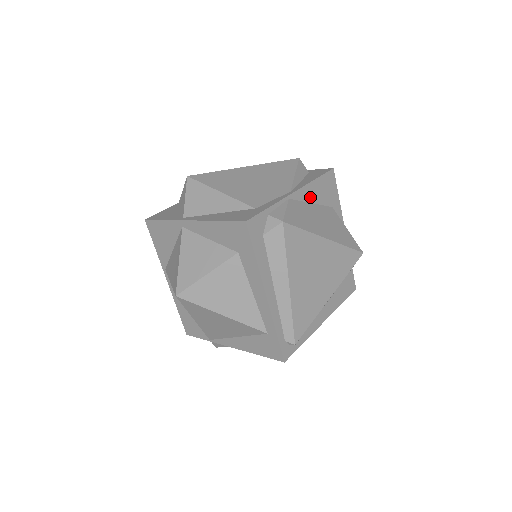
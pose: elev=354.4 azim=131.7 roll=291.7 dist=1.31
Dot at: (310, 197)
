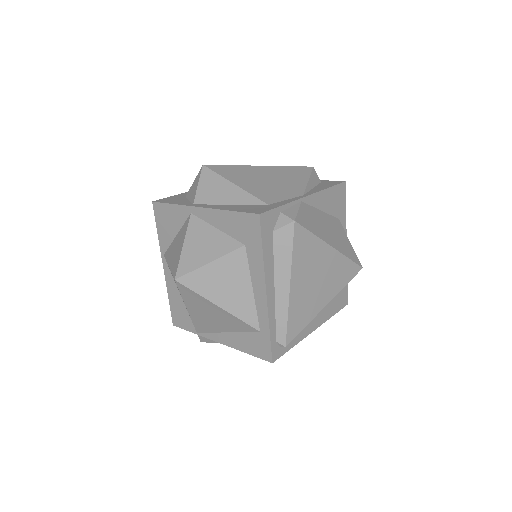
Dot at: (320, 204)
